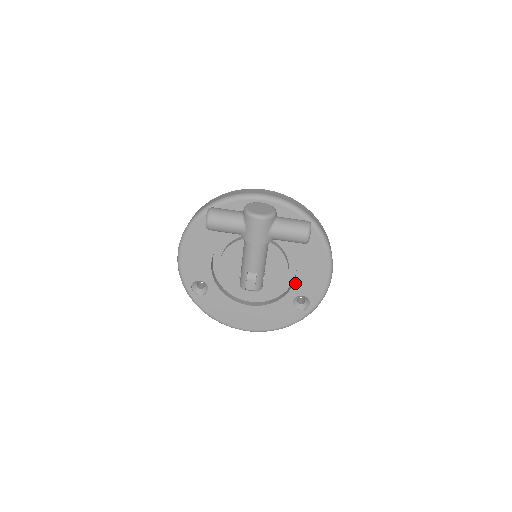
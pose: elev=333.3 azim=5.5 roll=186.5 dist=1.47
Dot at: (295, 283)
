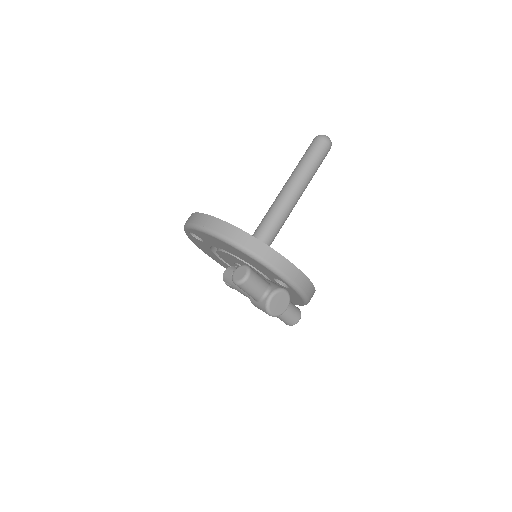
Dot at: occluded
